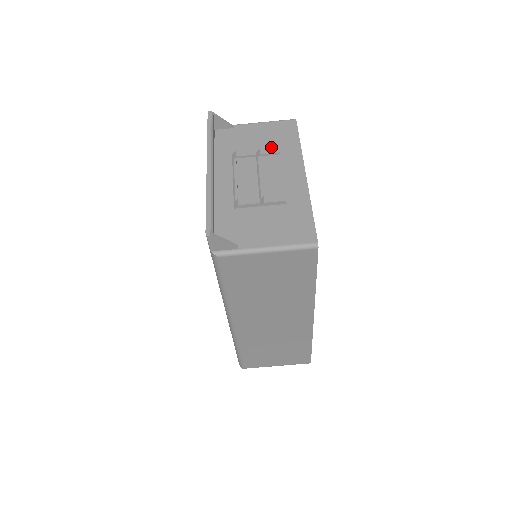
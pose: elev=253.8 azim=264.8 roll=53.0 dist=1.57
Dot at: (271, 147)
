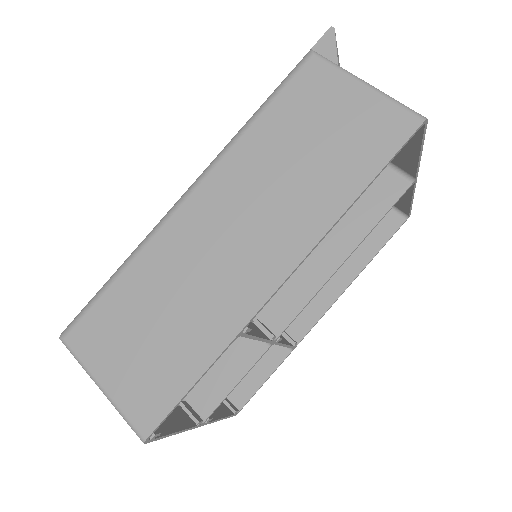
Dot at: occluded
